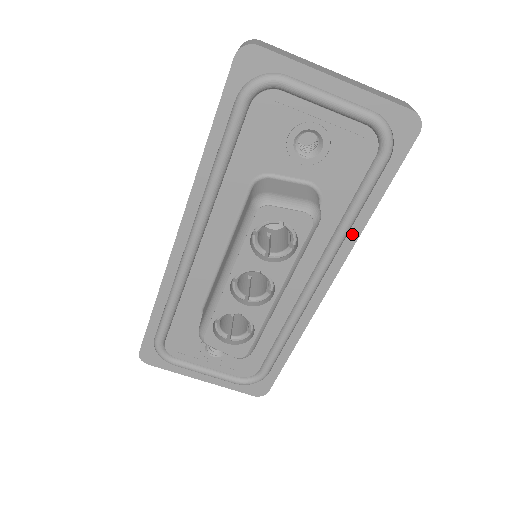
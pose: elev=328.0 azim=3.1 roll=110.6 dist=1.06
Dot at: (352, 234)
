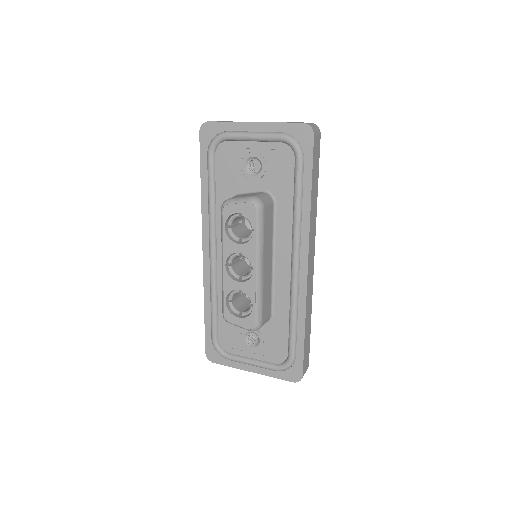
Dot at: (305, 218)
